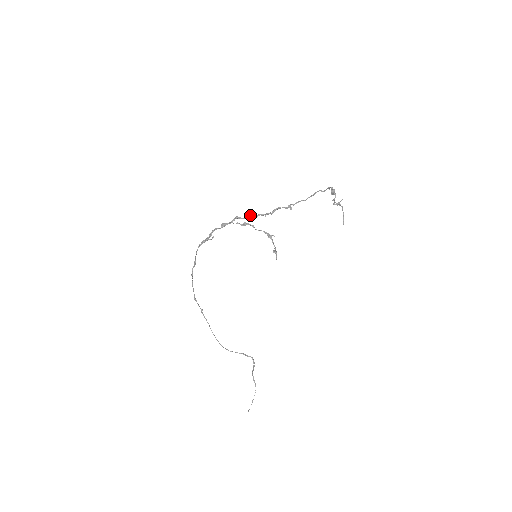
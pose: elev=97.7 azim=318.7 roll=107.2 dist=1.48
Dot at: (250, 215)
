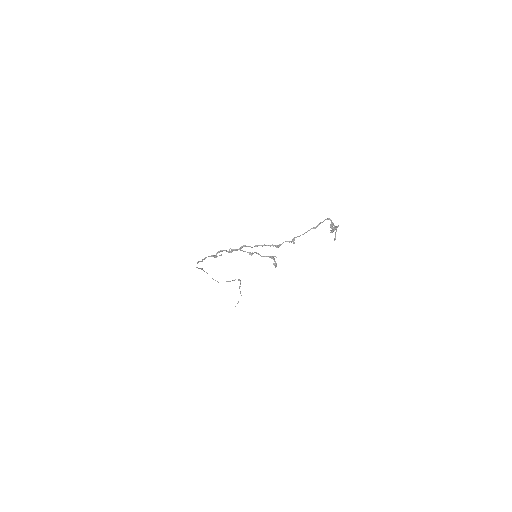
Dot at: (257, 245)
